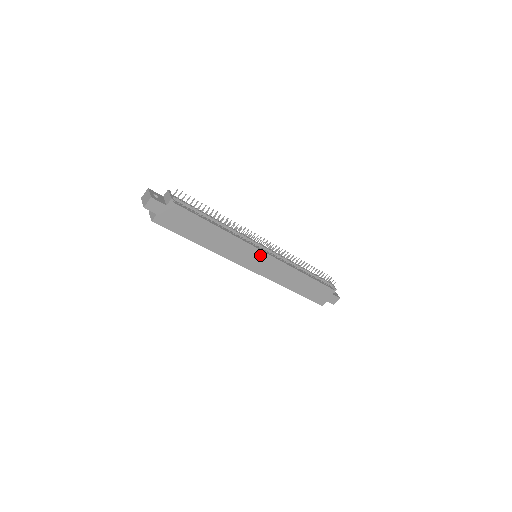
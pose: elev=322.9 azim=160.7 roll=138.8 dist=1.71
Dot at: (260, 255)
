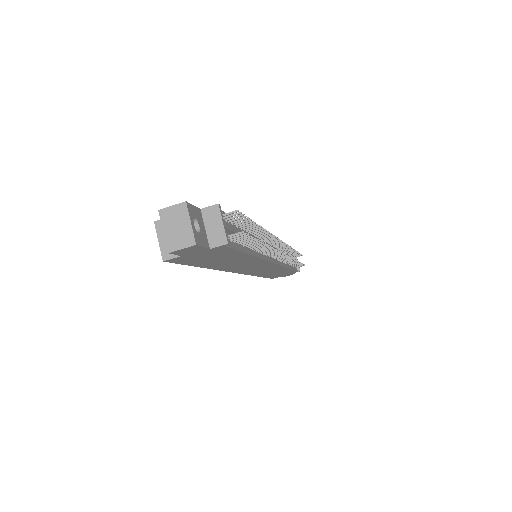
Dot at: (267, 265)
